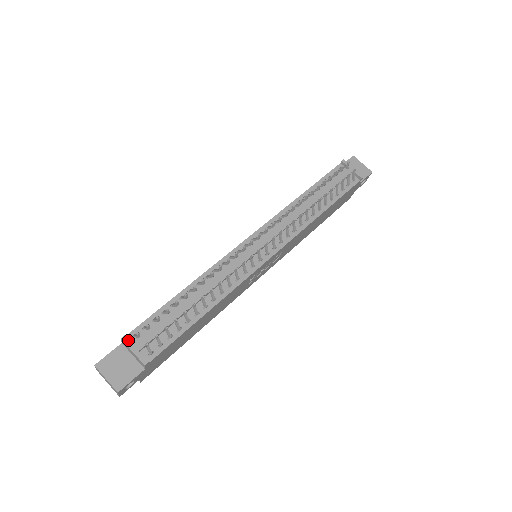
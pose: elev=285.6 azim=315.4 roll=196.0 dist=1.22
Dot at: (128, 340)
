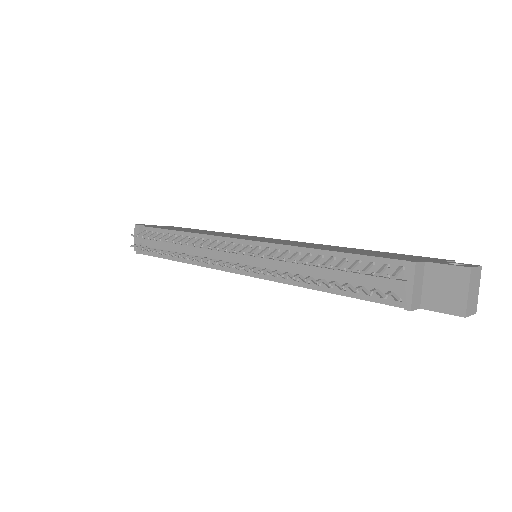
Dot at: (139, 231)
